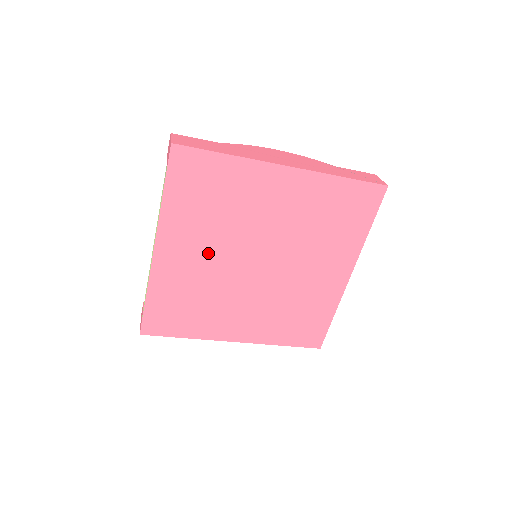
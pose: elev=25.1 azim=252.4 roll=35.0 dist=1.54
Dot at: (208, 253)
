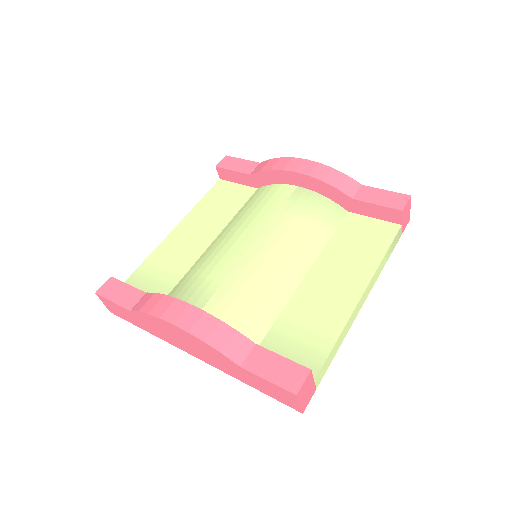
Dot at: occluded
